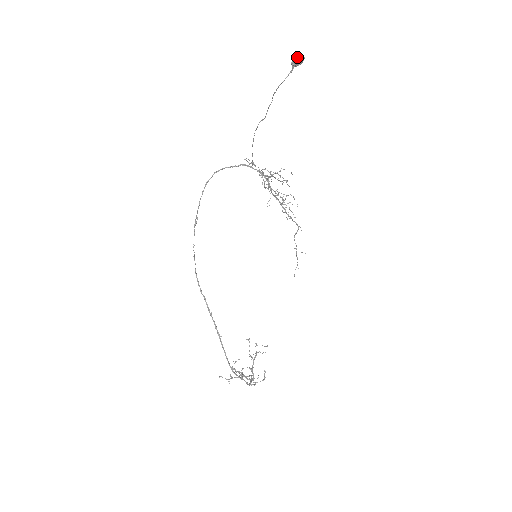
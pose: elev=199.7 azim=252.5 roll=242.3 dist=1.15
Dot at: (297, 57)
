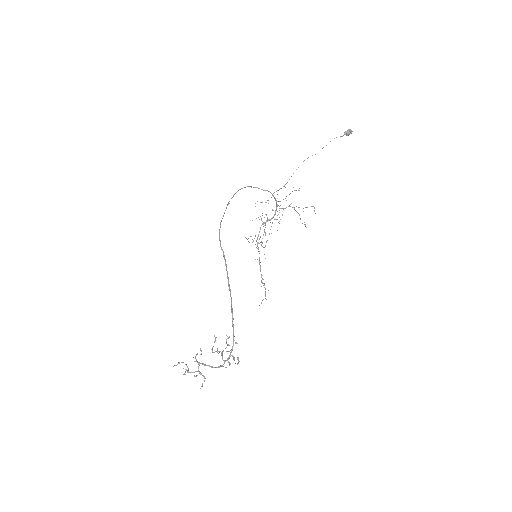
Dot at: (350, 130)
